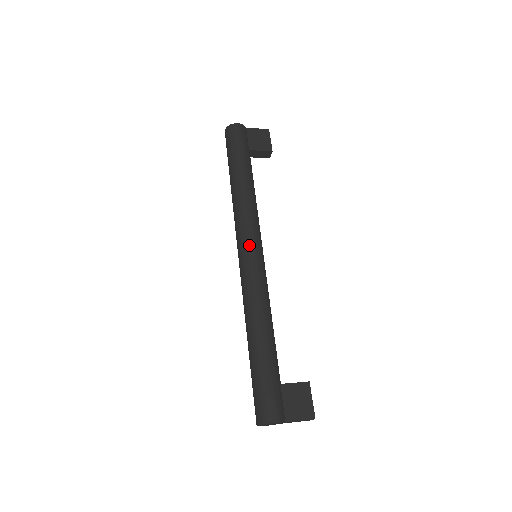
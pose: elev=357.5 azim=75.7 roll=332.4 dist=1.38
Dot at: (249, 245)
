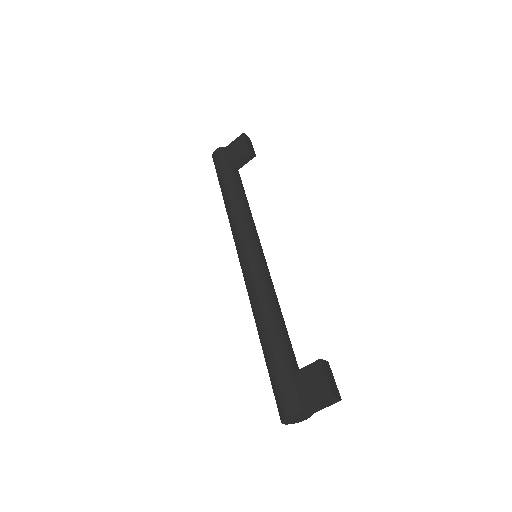
Dot at: (240, 251)
